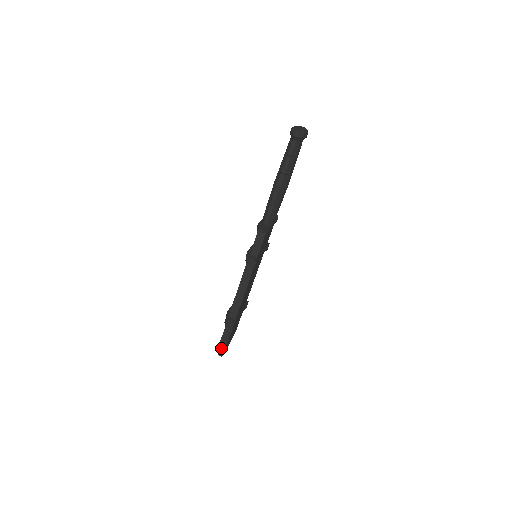
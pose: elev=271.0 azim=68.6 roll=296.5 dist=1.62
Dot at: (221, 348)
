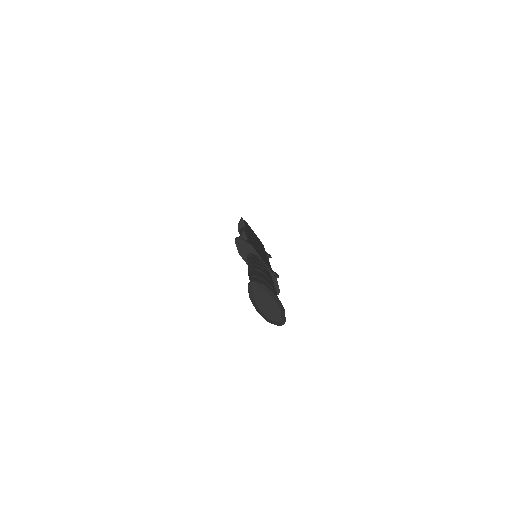
Dot at: occluded
